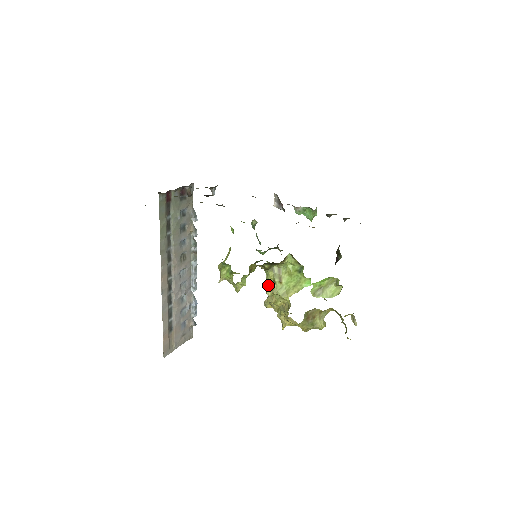
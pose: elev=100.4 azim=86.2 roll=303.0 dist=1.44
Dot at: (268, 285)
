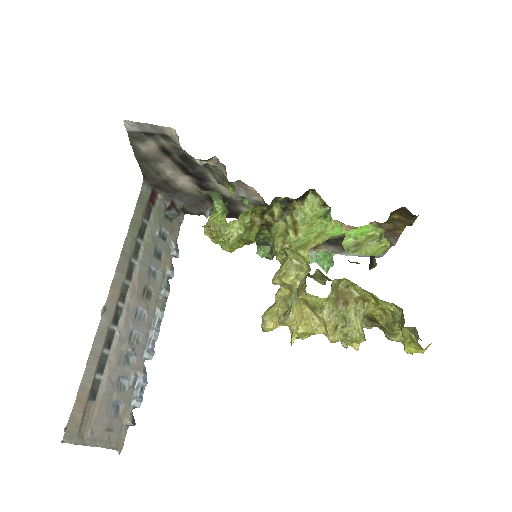
Dot at: (277, 237)
